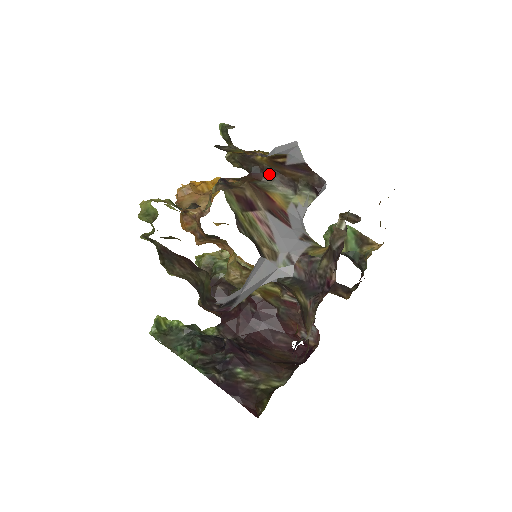
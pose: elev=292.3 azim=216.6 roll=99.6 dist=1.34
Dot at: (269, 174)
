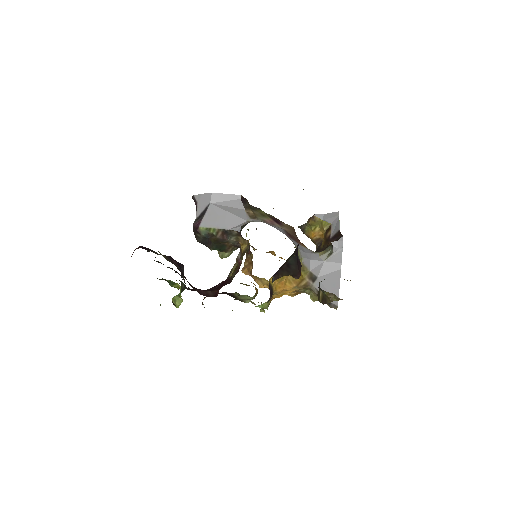
Dot at: occluded
